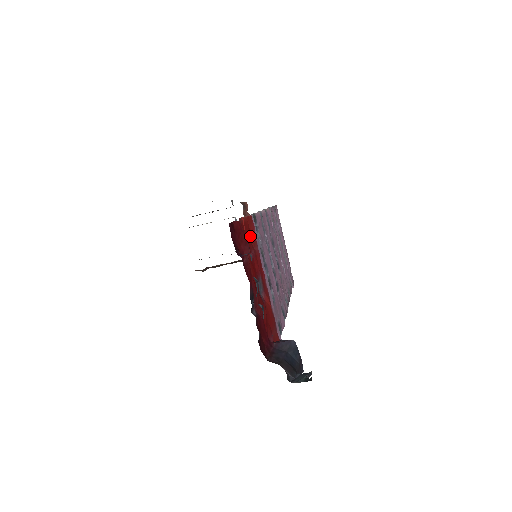
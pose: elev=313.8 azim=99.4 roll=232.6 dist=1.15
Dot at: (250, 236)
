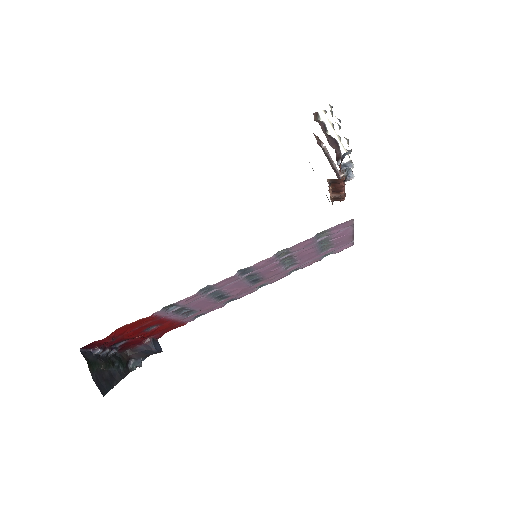
Dot at: (144, 321)
